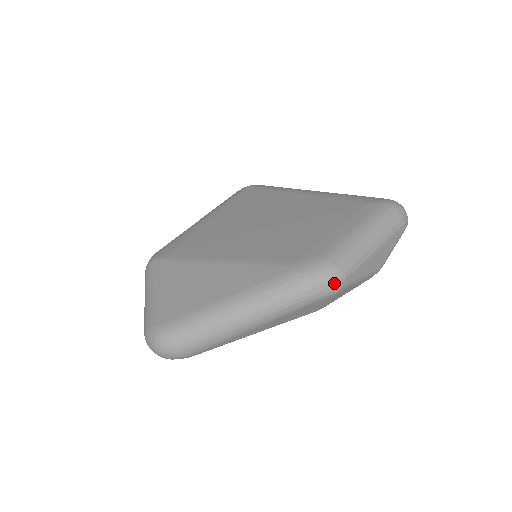
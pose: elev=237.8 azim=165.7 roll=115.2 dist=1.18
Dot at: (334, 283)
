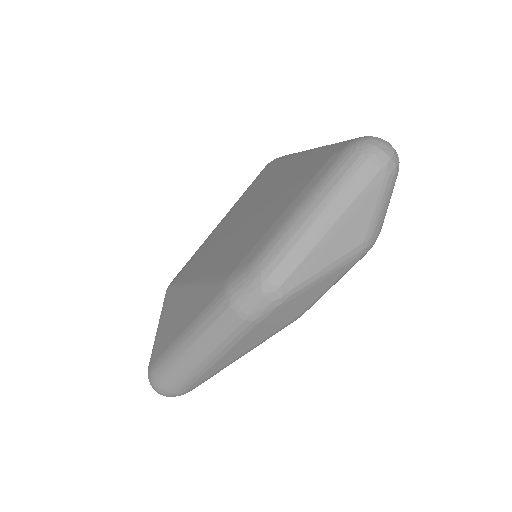
Dot at: (266, 295)
